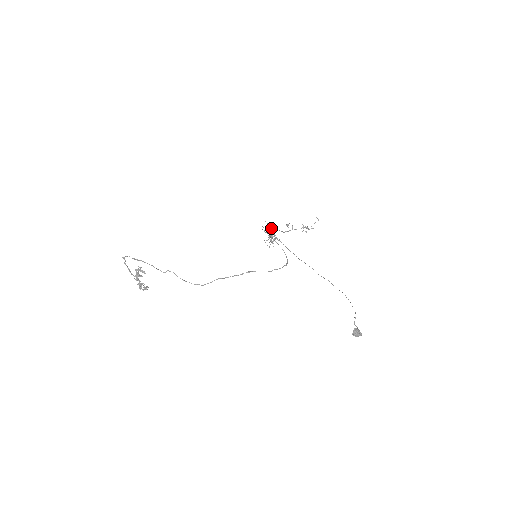
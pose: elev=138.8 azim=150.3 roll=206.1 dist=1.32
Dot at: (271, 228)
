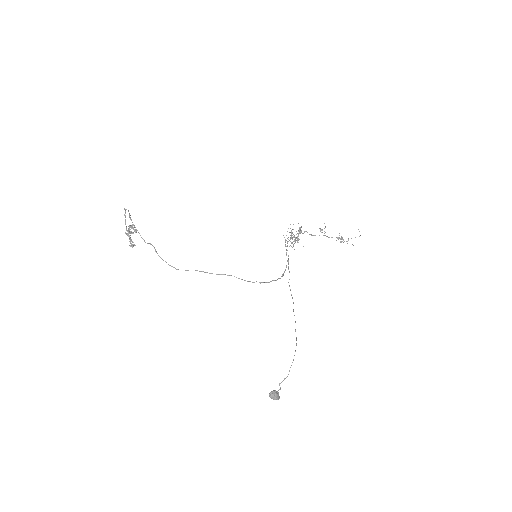
Dot at: (299, 227)
